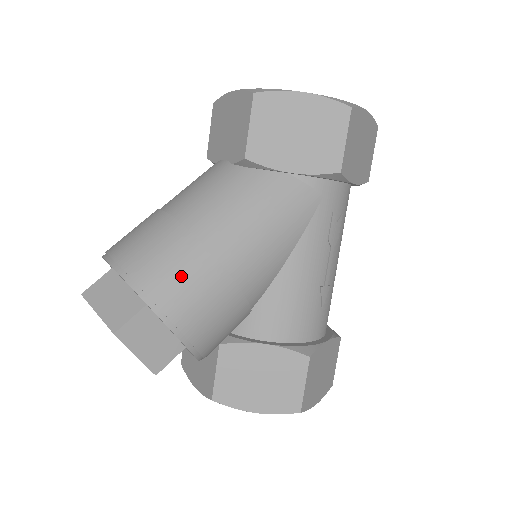
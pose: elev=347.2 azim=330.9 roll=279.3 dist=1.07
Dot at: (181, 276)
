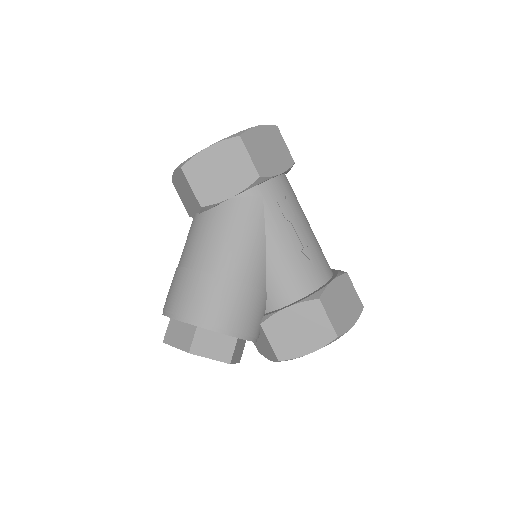
Dot at: (204, 298)
